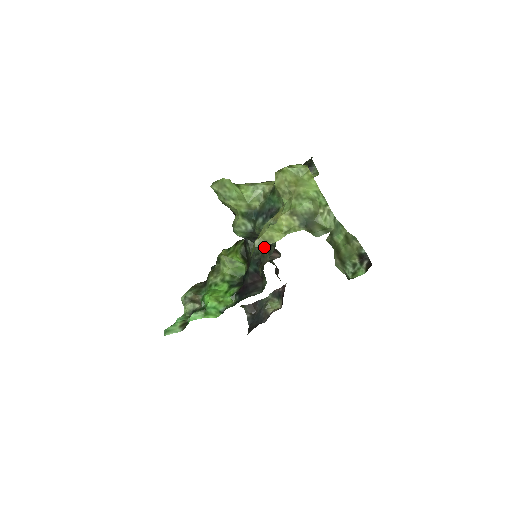
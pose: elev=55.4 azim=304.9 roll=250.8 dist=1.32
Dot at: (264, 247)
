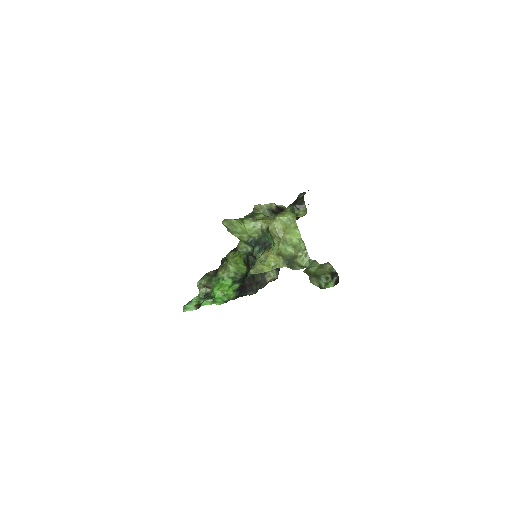
Dot at: occluded
